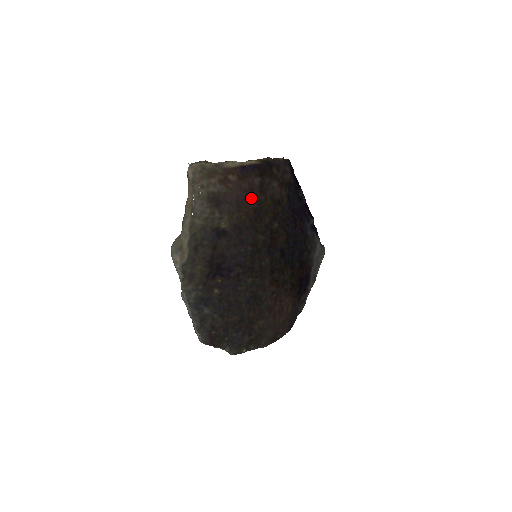
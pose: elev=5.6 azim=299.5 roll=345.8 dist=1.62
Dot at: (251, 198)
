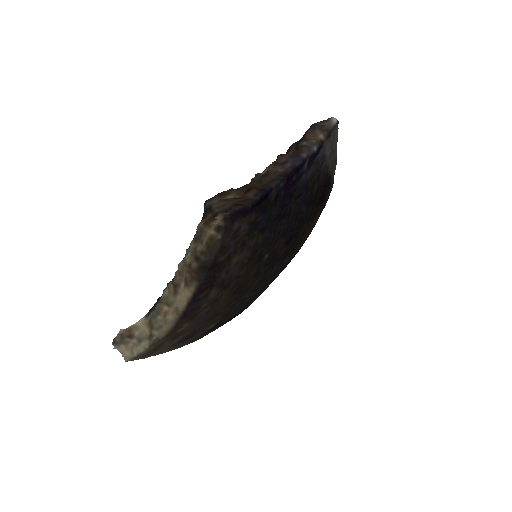
Dot at: (220, 302)
